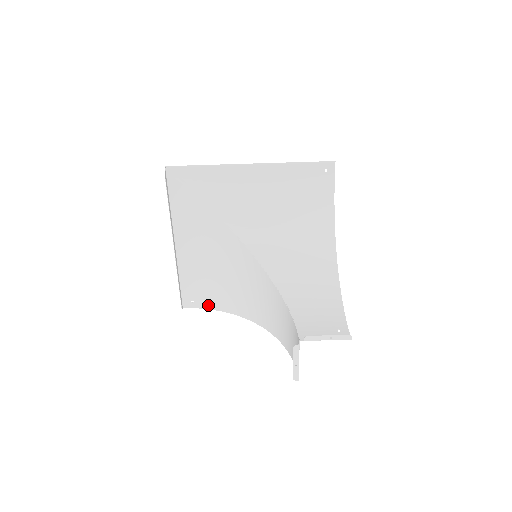
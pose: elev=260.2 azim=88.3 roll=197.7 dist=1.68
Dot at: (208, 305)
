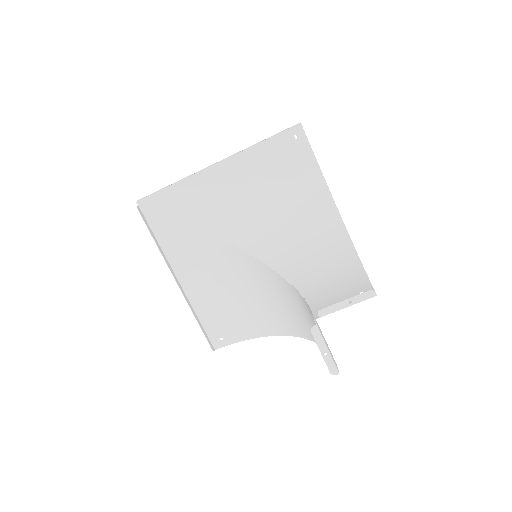
Dot at: (238, 337)
